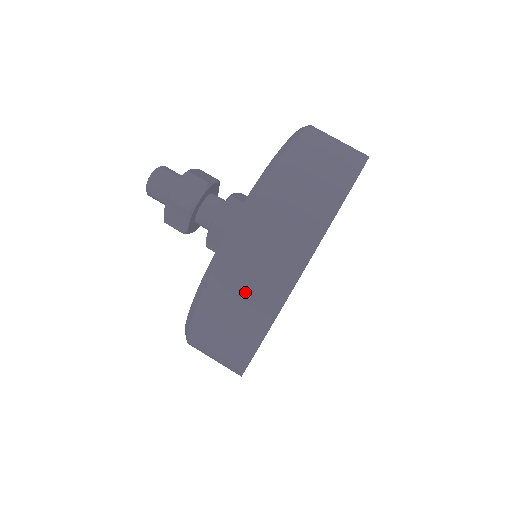
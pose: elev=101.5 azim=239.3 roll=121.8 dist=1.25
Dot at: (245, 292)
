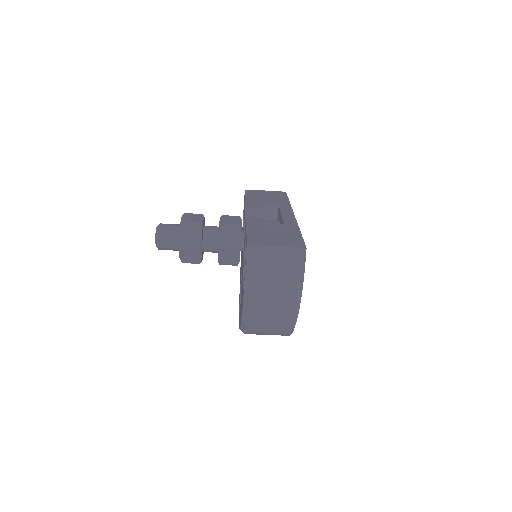
Dot at: occluded
